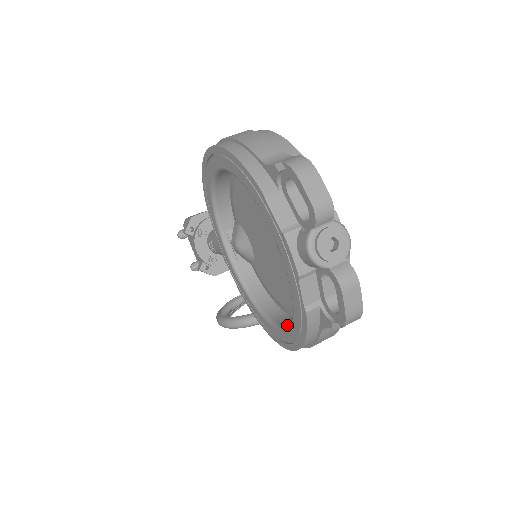
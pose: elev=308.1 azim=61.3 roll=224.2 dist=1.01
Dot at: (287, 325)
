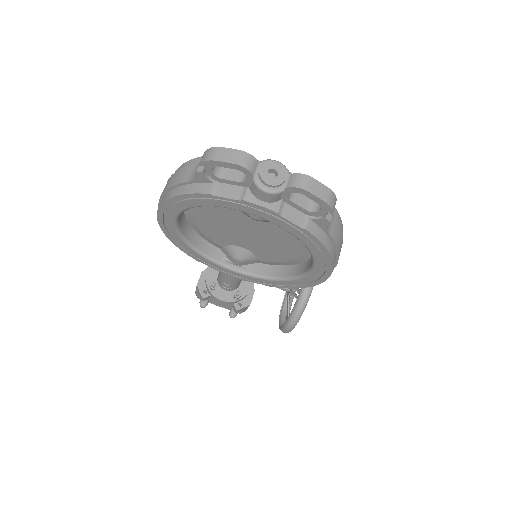
Dot at: occluded
